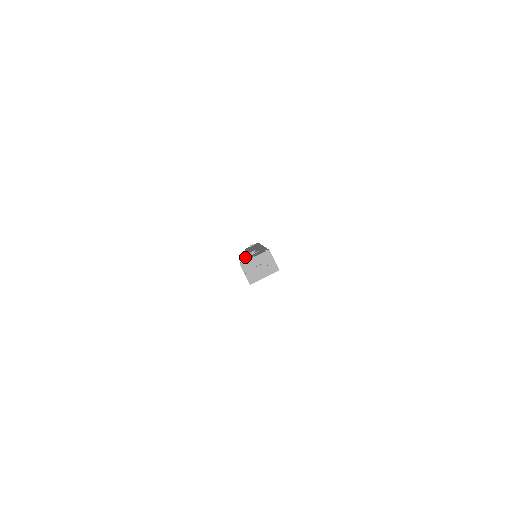
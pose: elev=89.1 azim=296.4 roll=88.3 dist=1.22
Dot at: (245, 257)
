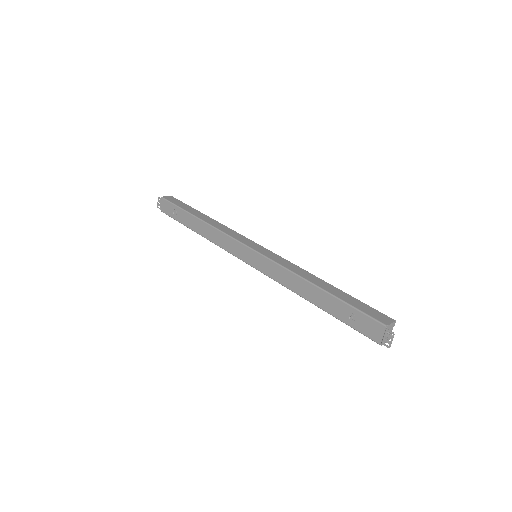
Dot at: (340, 318)
